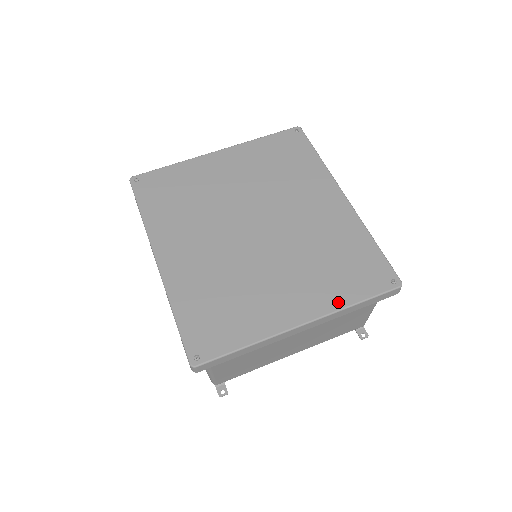
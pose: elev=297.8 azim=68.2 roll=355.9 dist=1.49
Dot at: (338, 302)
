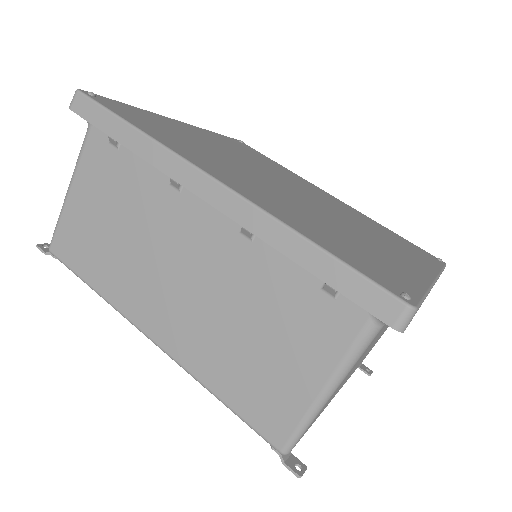
Dot at: (432, 266)
